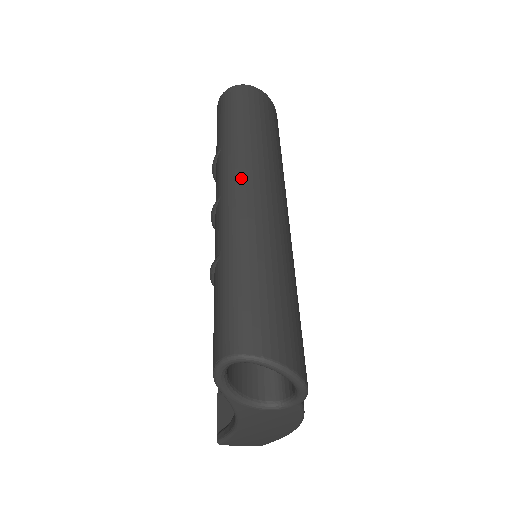
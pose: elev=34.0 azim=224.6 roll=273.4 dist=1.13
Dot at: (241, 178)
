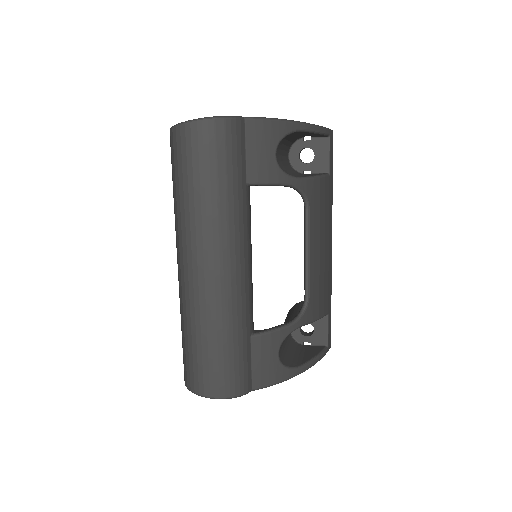
Dot at: (178, 256)
